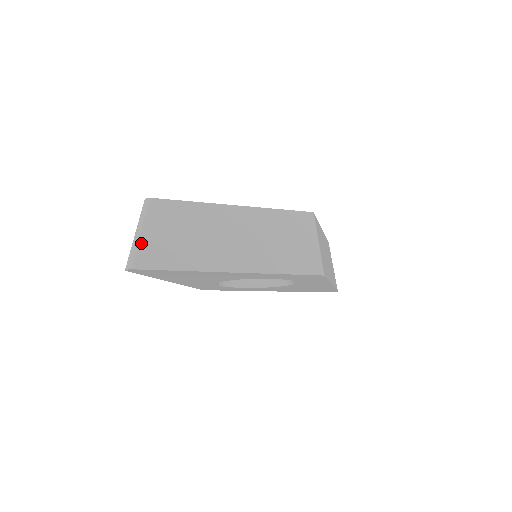
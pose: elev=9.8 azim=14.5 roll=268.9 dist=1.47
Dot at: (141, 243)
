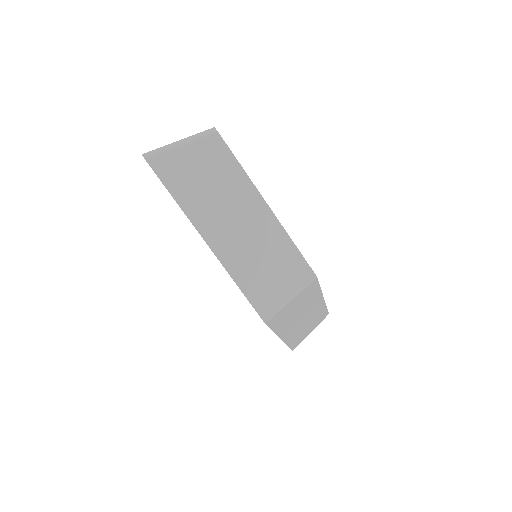
Dot at: (172, 150)
